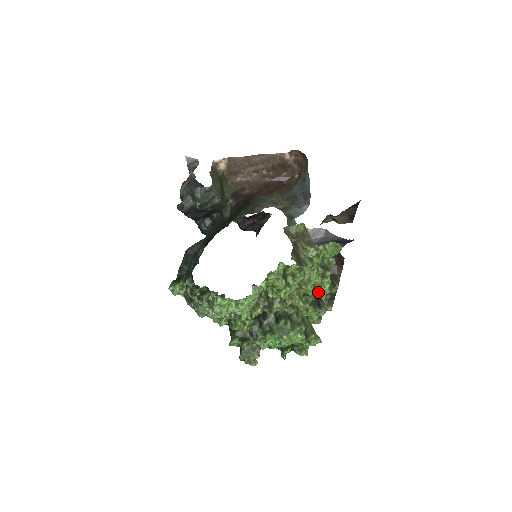
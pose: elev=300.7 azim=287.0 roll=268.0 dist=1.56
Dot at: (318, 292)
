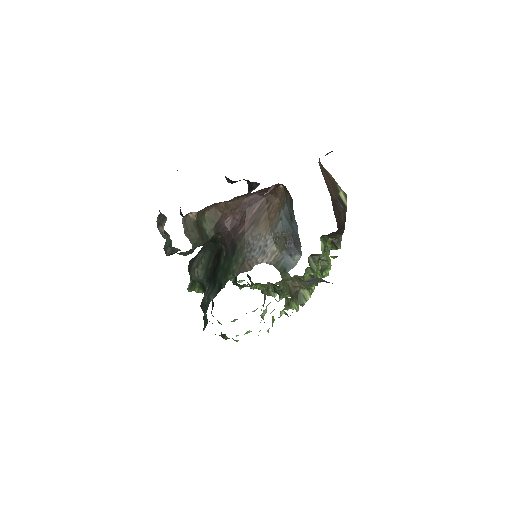
Dot at: occluded
